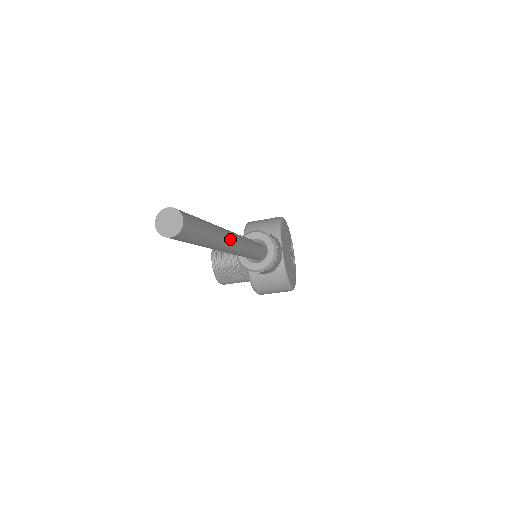
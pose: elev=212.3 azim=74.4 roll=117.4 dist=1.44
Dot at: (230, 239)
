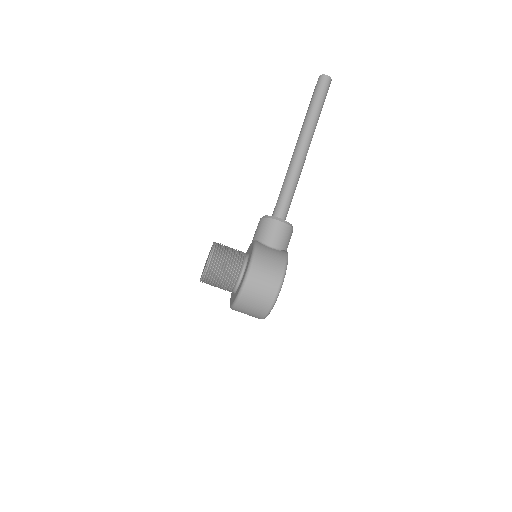
Dot at: occluded
